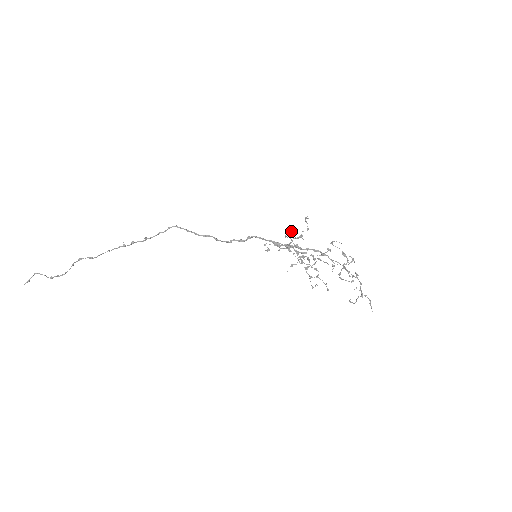
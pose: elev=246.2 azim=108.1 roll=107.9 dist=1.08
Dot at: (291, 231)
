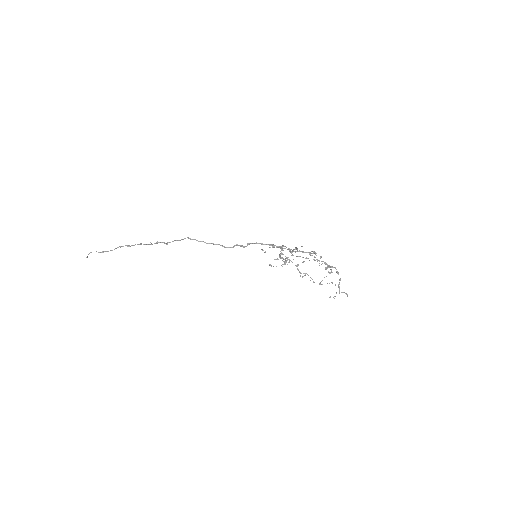
Dot at: (278, 259)
